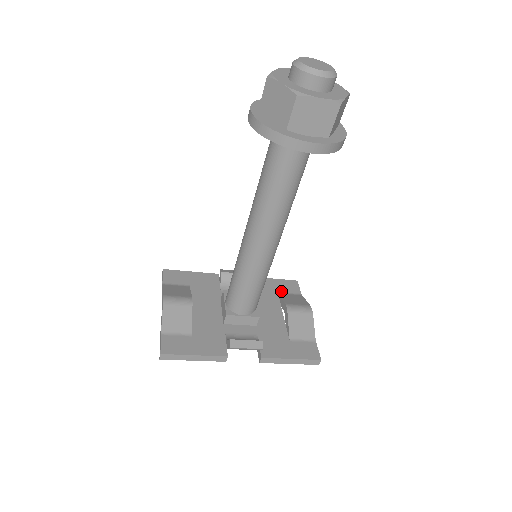
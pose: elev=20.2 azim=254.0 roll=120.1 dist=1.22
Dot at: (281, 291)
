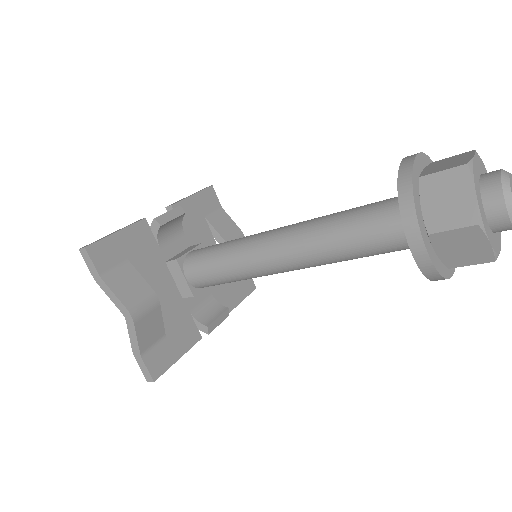
Dot at: (206, 212)
